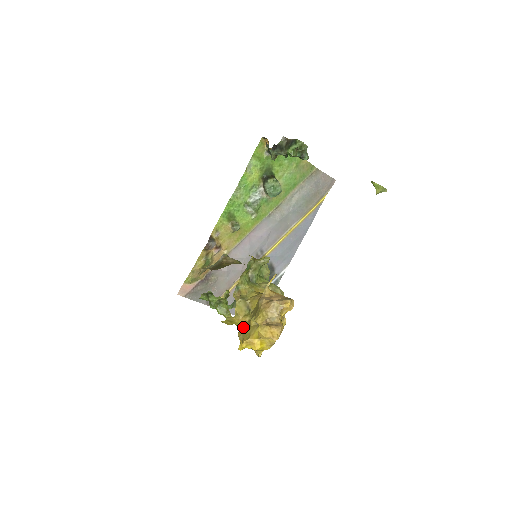
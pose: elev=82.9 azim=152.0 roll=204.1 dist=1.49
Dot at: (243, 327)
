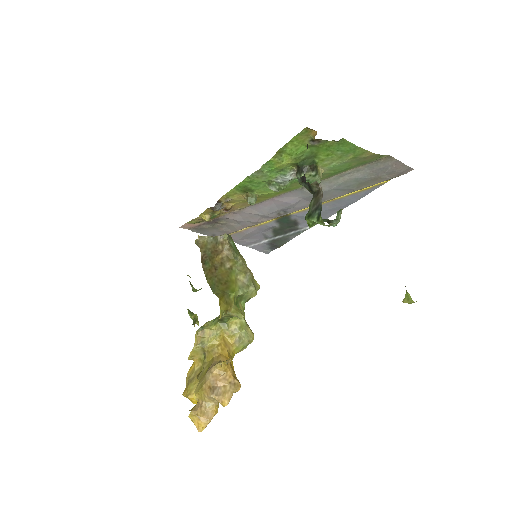
Dot at: (193, 371)
